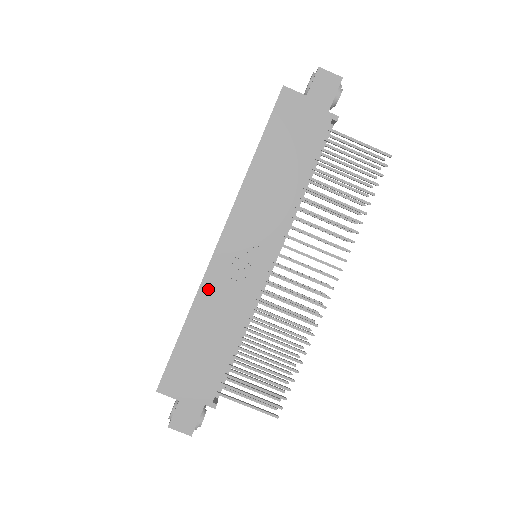
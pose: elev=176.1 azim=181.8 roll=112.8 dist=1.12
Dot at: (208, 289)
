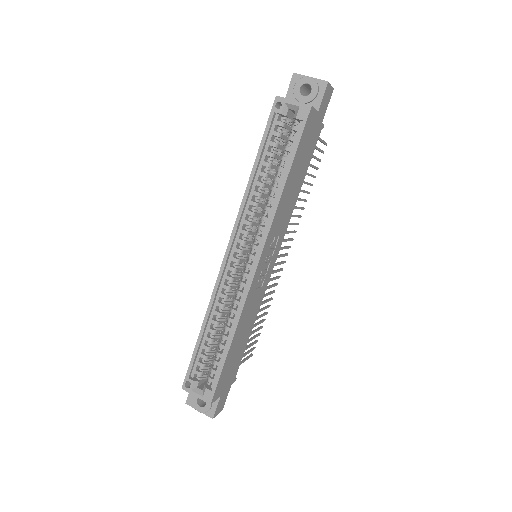
Dot at: (246, 307)
